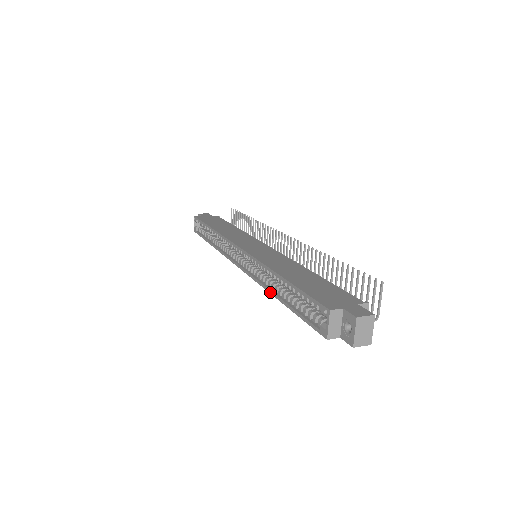
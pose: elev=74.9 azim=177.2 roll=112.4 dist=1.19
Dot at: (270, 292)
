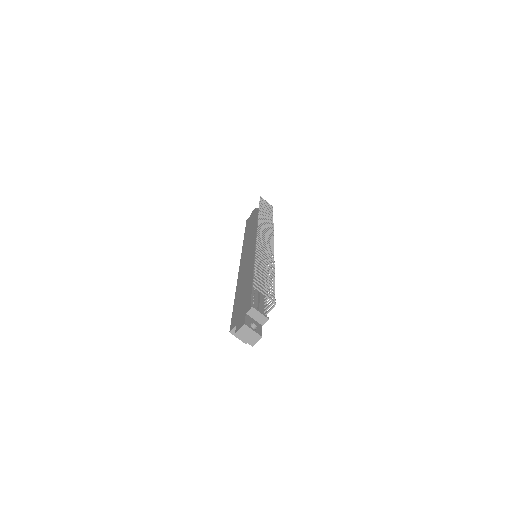
Dot at: occluded
